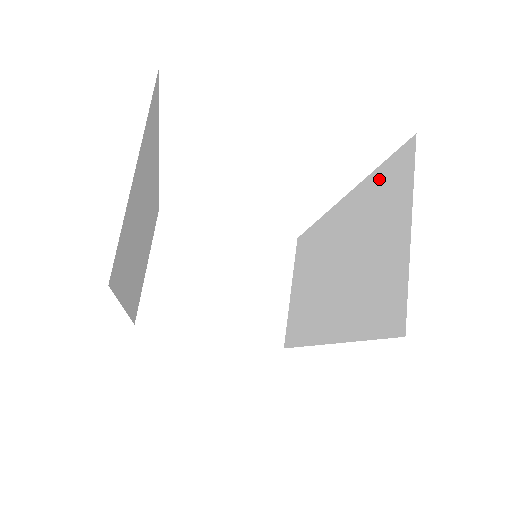
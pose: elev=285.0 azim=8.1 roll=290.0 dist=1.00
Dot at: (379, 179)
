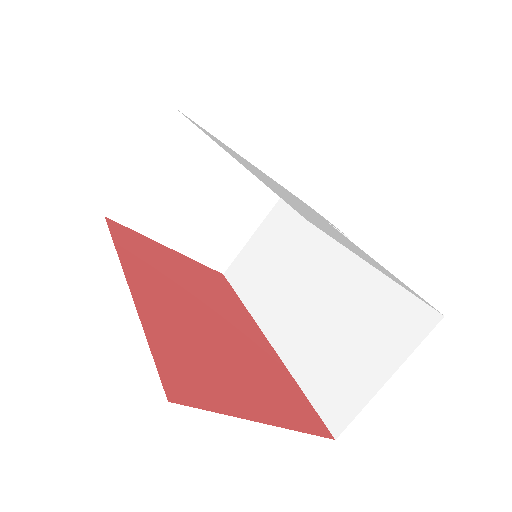
Dot at: (392, 293)
